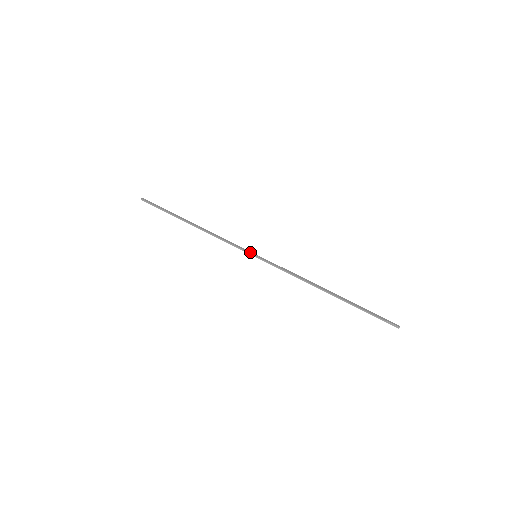
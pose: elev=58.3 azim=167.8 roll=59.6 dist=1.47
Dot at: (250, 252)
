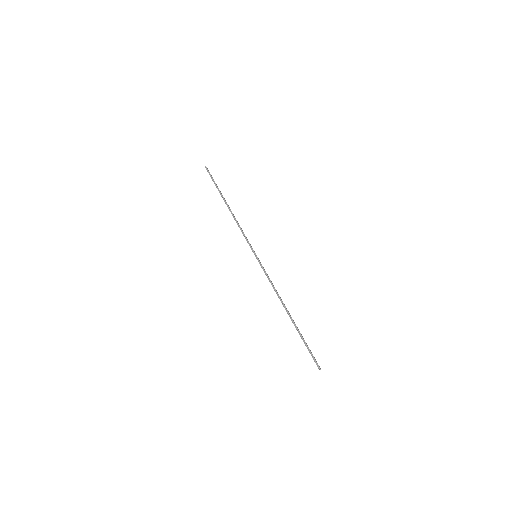
Dot at: (254, 251)
